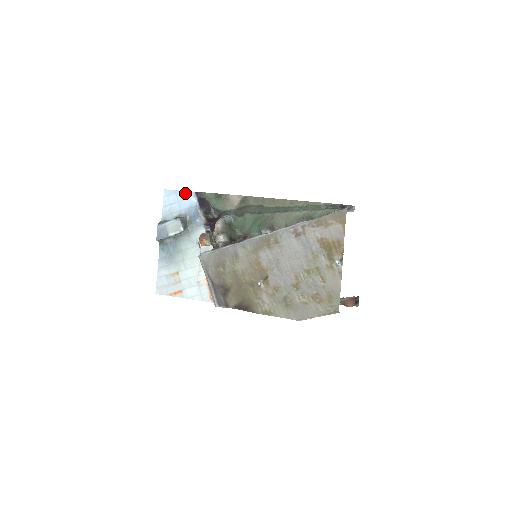
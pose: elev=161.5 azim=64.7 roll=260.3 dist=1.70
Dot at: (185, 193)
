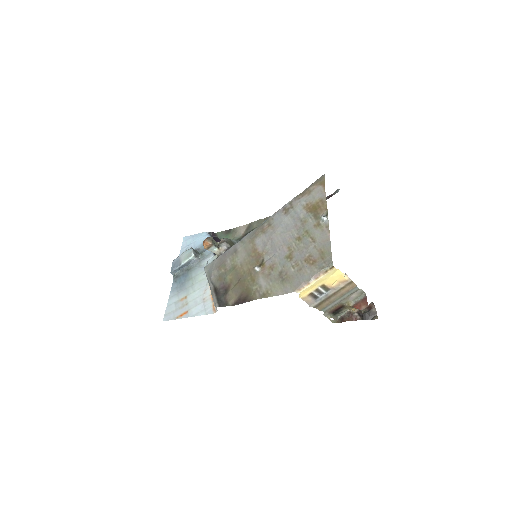
Dot at: (200, 234)
